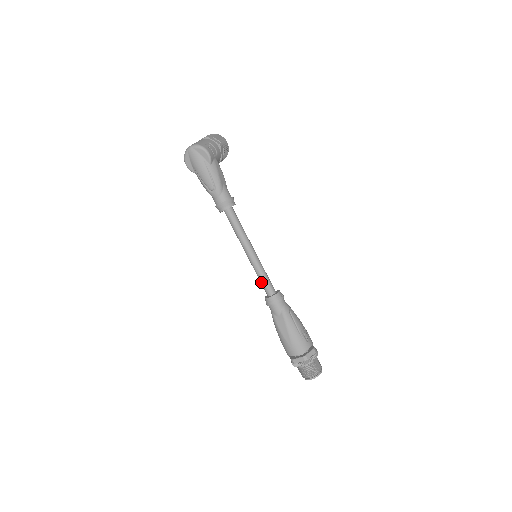
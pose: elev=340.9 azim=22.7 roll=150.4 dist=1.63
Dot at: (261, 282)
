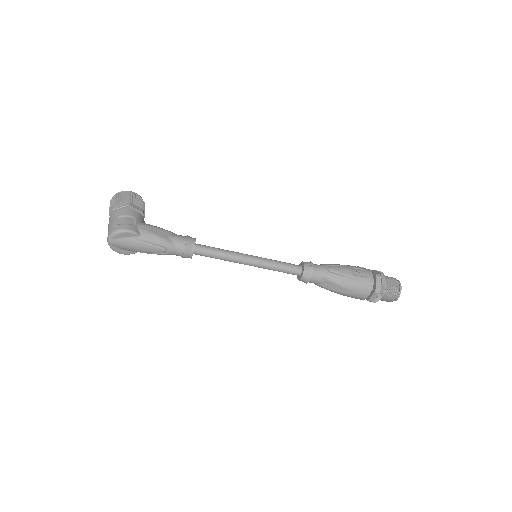
Dot at: occluded
